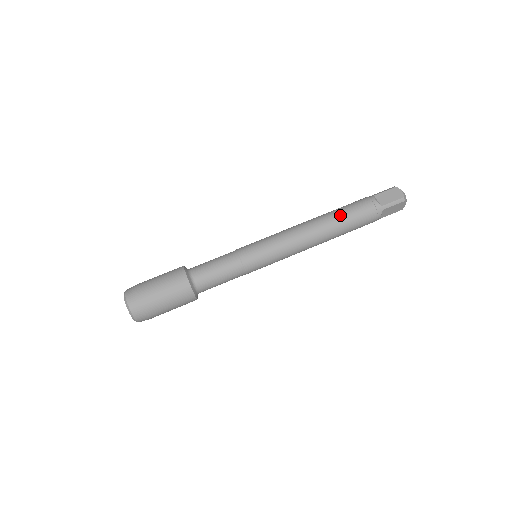
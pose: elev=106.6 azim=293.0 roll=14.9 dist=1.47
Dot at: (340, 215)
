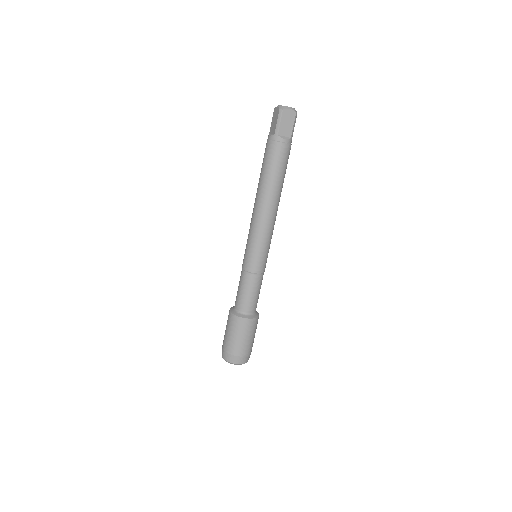
Dot at: (278, 178)
